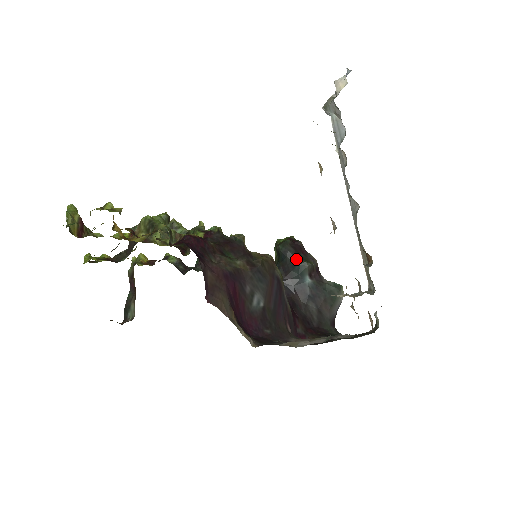
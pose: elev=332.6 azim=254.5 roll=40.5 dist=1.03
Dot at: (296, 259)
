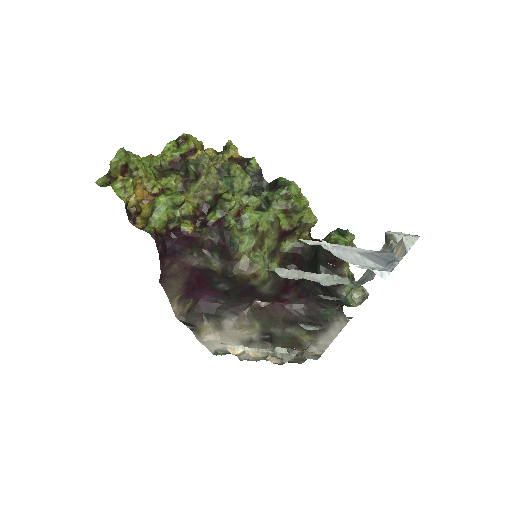
Dot at: (320, 265)
